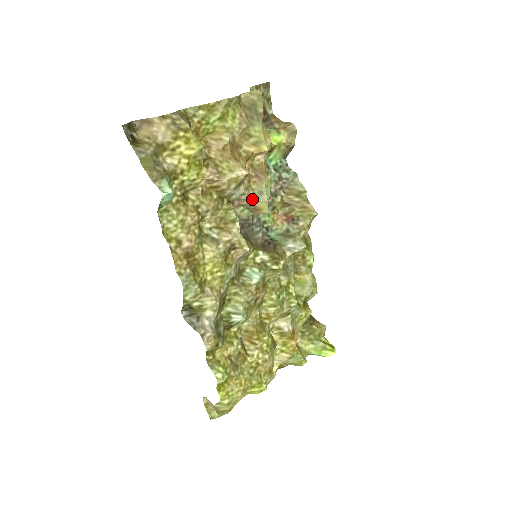
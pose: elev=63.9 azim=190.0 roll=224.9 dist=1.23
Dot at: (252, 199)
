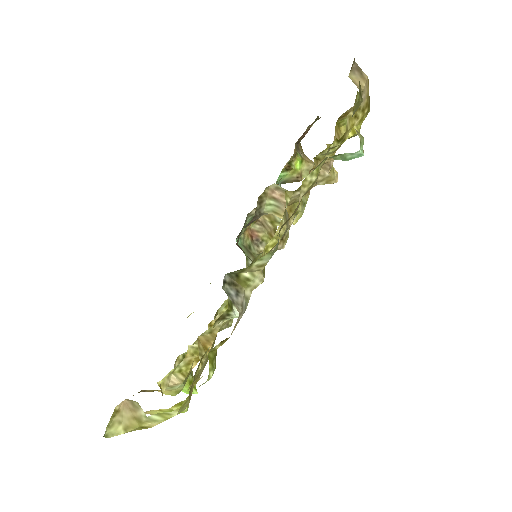
Dot at: occluded
